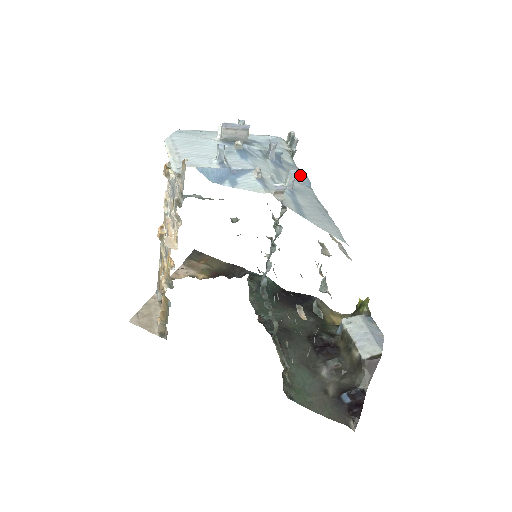
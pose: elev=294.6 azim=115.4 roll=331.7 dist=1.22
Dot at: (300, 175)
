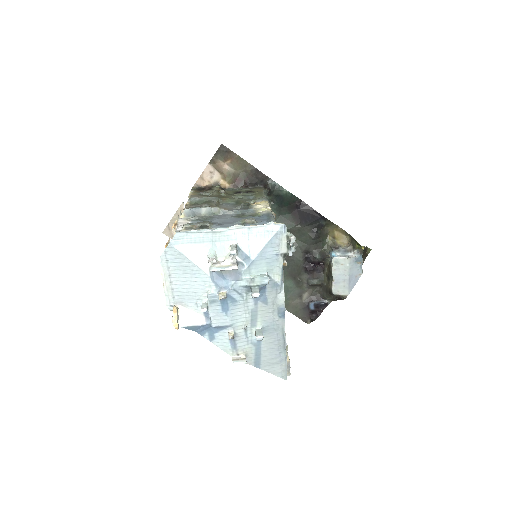
Dot at: (278, 305)
